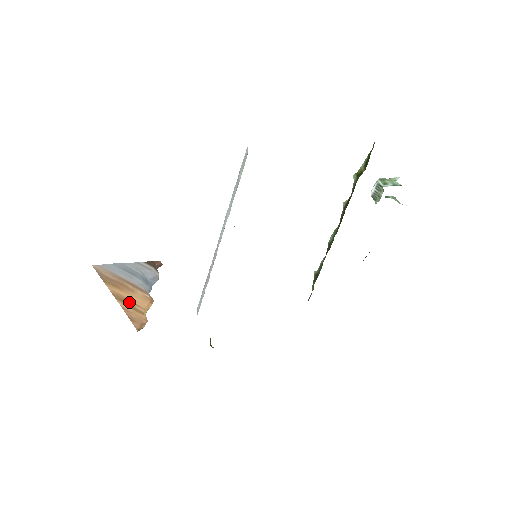
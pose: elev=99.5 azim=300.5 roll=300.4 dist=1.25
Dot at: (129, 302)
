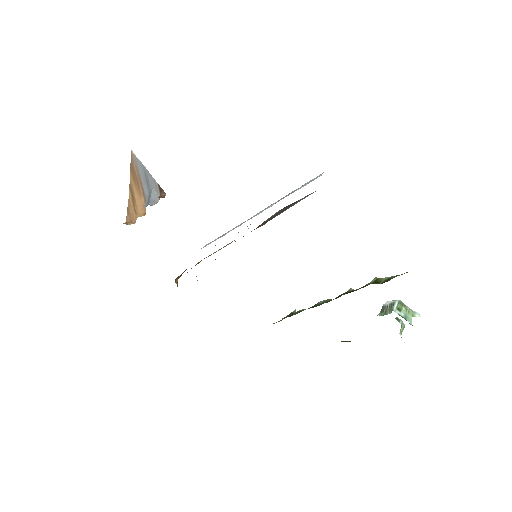
Dot at: (134, 199)
